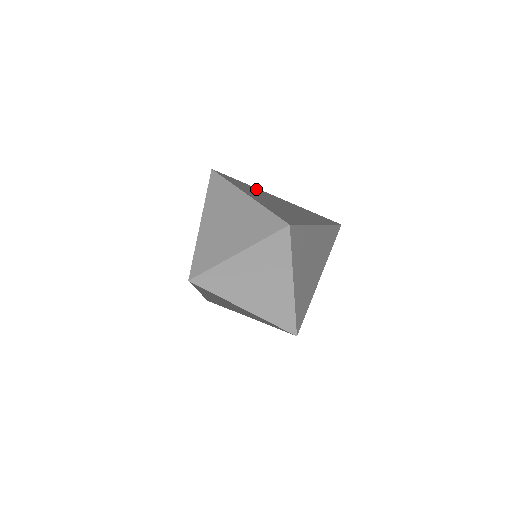
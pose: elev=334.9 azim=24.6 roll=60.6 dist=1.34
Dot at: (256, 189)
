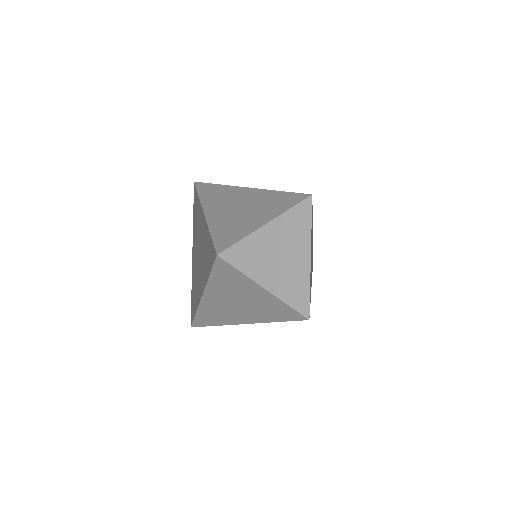
Dot at: occluded
